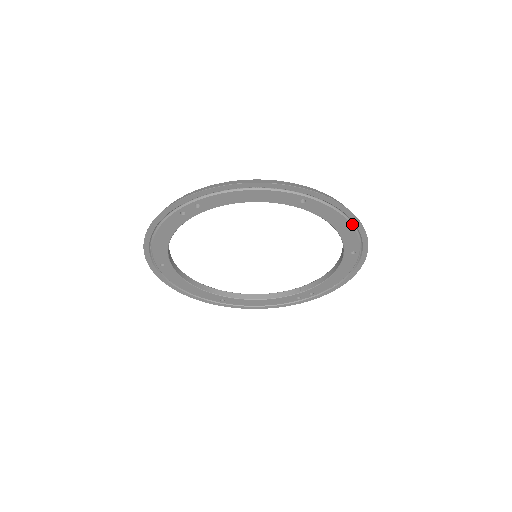
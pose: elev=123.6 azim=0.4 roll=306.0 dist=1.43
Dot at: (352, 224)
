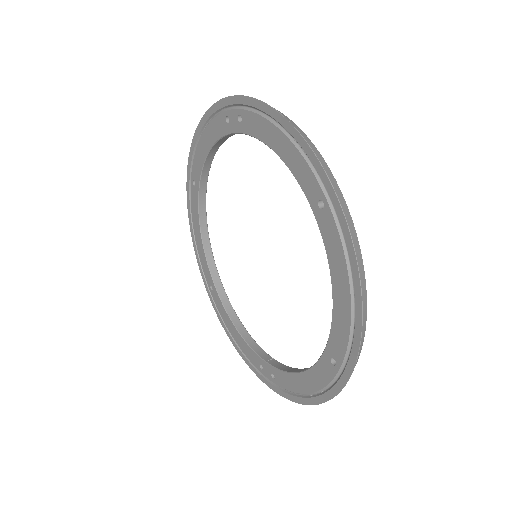
Dot at: (353, 307)
